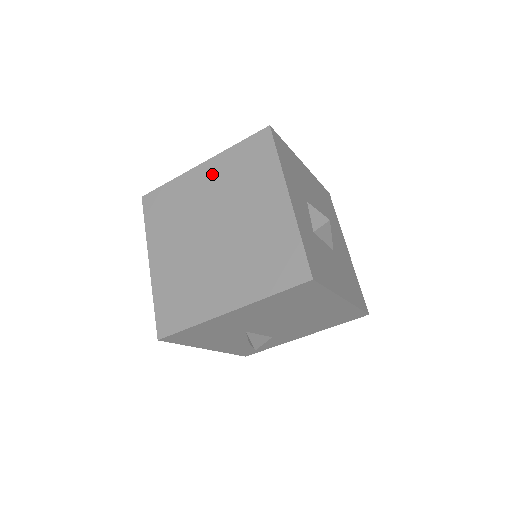
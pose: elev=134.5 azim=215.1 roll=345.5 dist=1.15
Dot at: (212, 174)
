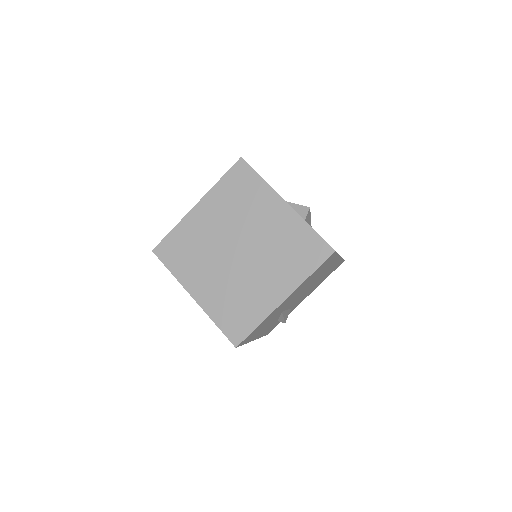
Dot at: (211, 209)
